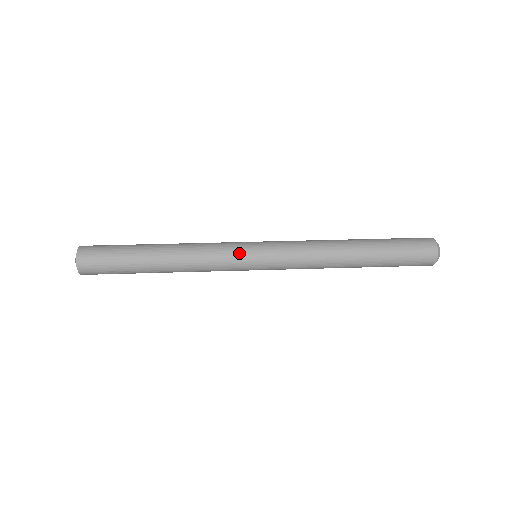
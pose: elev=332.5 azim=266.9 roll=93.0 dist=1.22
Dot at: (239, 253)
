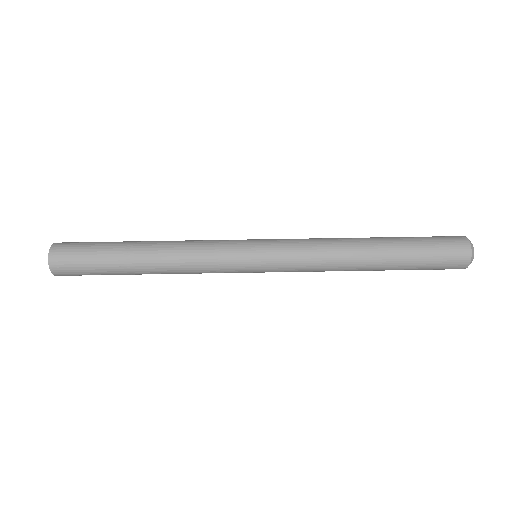
Dot at: (236, 264)
